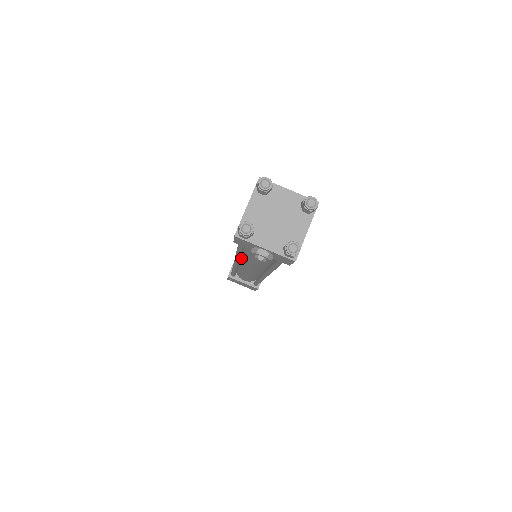
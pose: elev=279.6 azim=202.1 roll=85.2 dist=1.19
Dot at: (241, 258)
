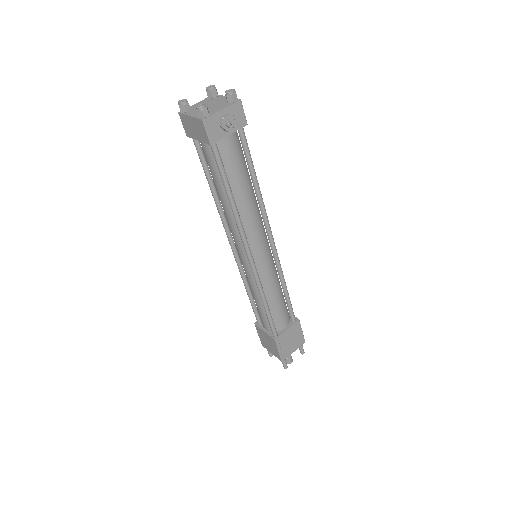
Dot at: (247, 244)
